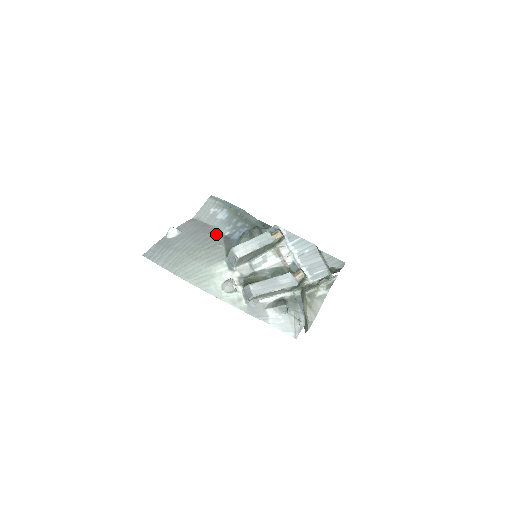
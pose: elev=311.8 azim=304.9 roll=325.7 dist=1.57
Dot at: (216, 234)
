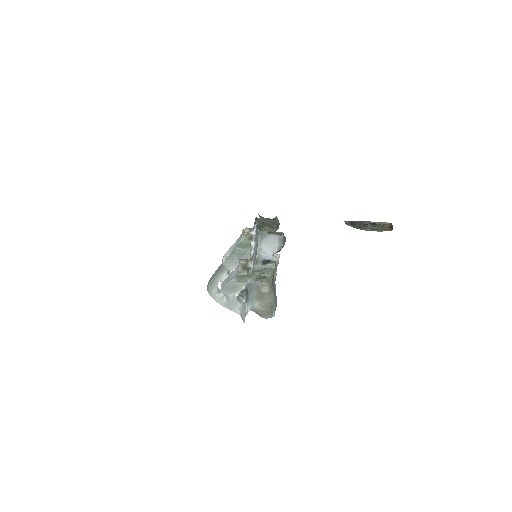
Dot at: occluded
